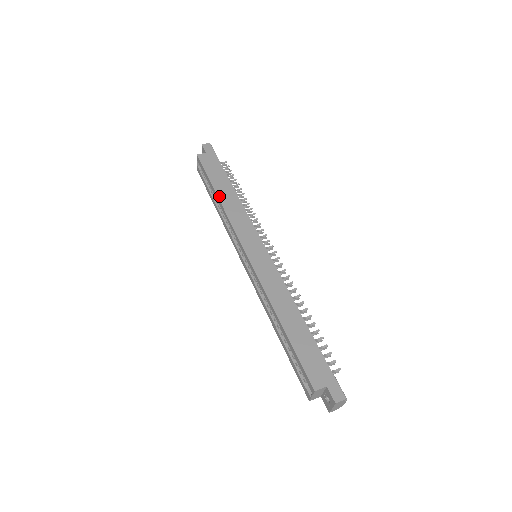
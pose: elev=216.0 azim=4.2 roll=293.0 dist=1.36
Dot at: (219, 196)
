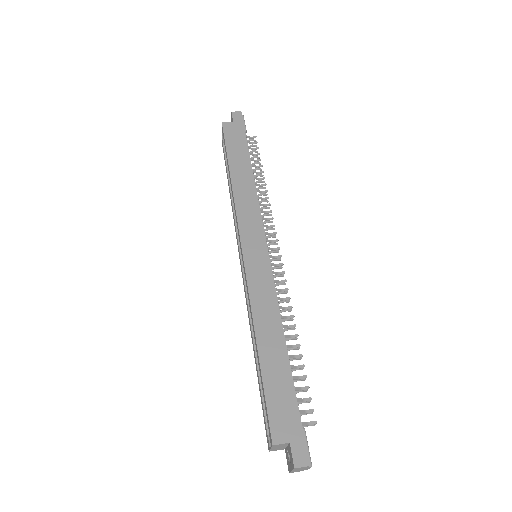
Dot at: (232, 176)
